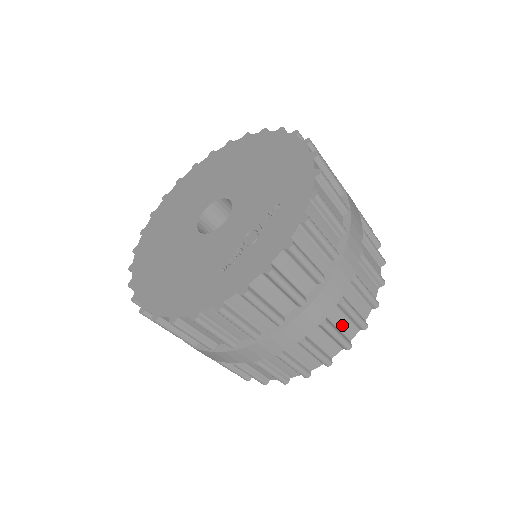
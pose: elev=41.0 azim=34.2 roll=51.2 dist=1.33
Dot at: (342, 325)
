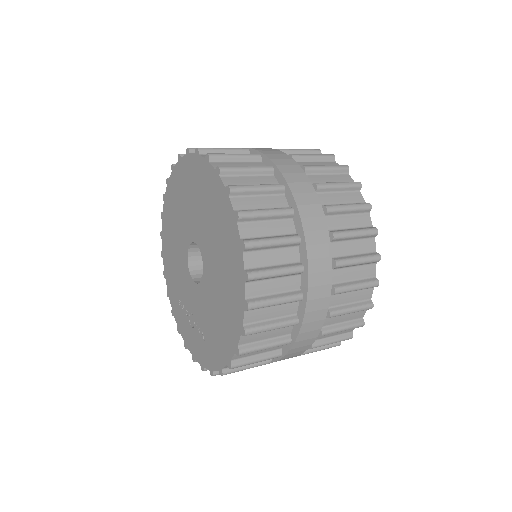
Dot at: occluded
